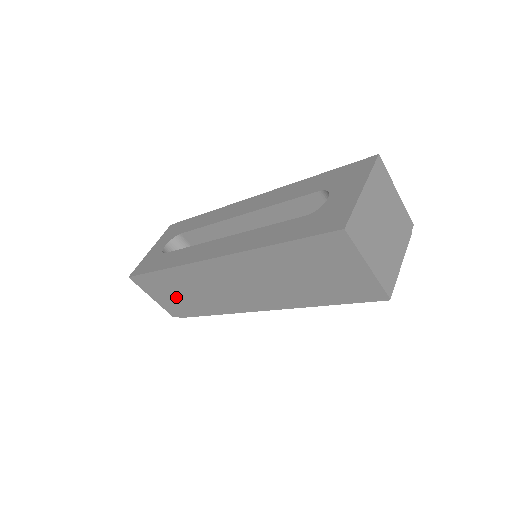
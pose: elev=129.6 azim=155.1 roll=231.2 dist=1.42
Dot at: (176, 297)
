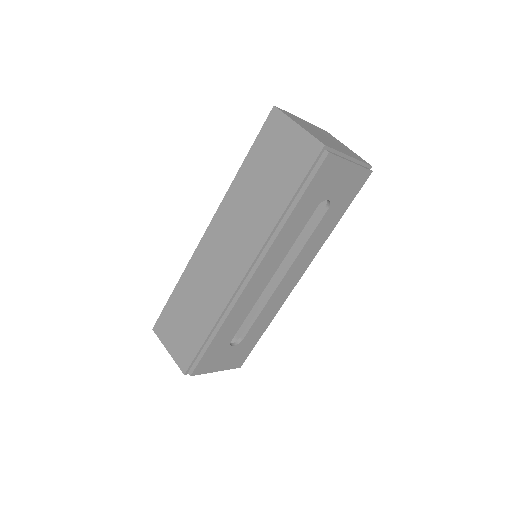
Dot at: (186, 325)
